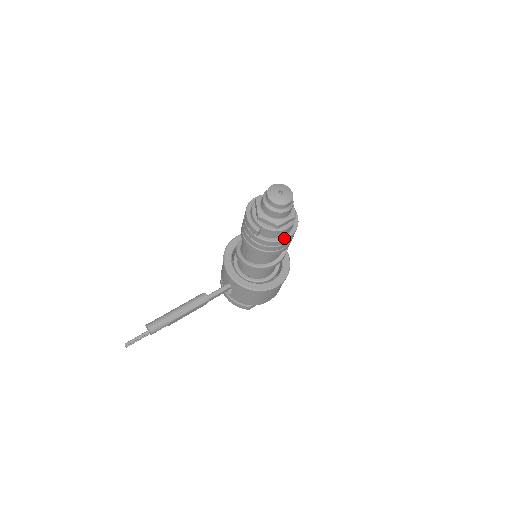
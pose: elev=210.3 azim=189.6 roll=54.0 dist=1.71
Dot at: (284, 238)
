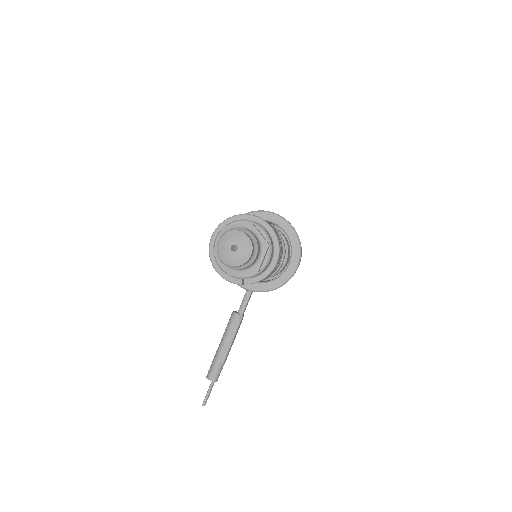
Dot at: (273, 266)
